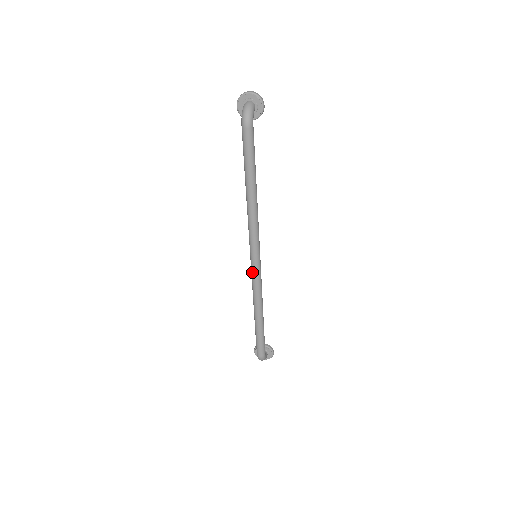
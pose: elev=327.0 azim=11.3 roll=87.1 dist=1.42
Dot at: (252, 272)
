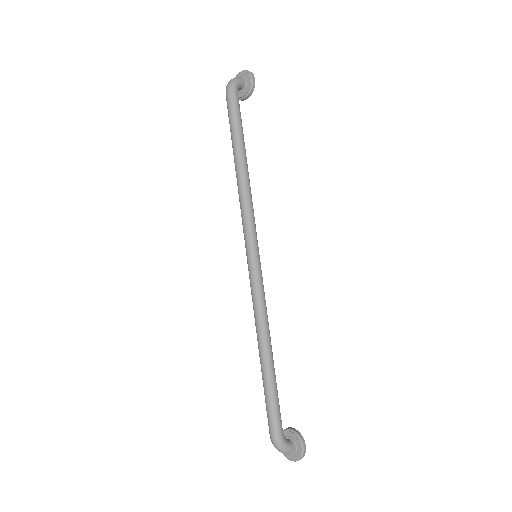
Dot at: (249, 276)
